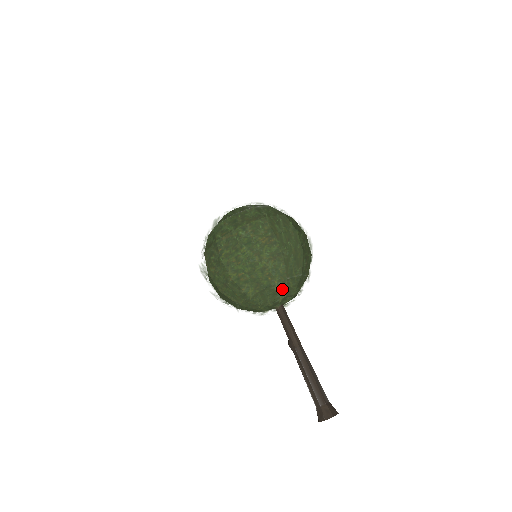
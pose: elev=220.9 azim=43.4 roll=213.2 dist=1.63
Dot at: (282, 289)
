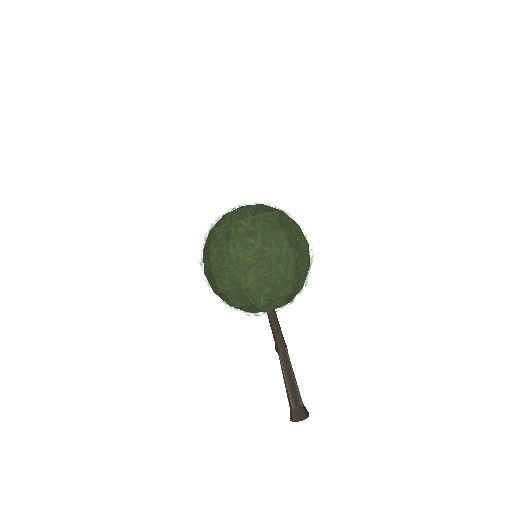
Dot at: (268, 307)
